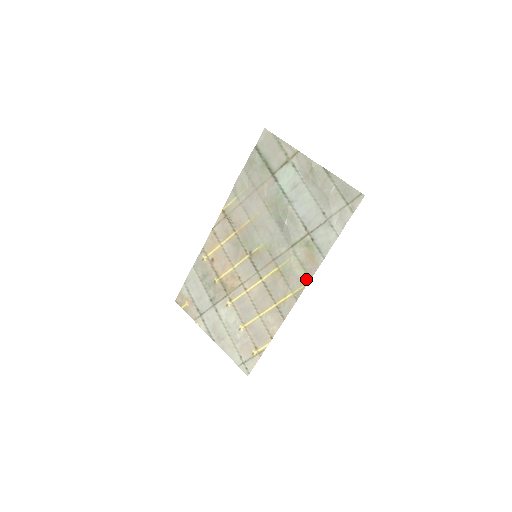
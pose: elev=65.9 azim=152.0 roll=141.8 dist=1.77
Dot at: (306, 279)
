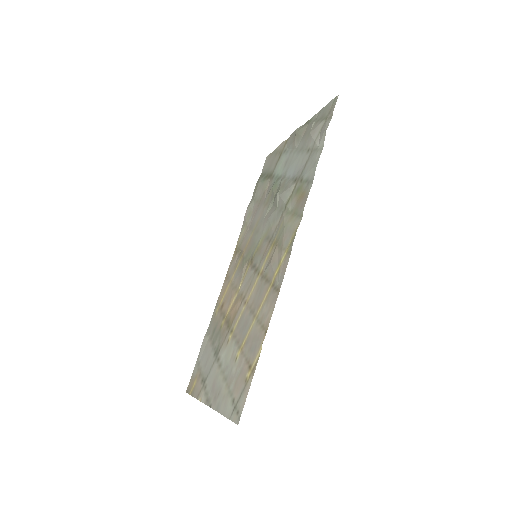
Dot at: (298, 221)
